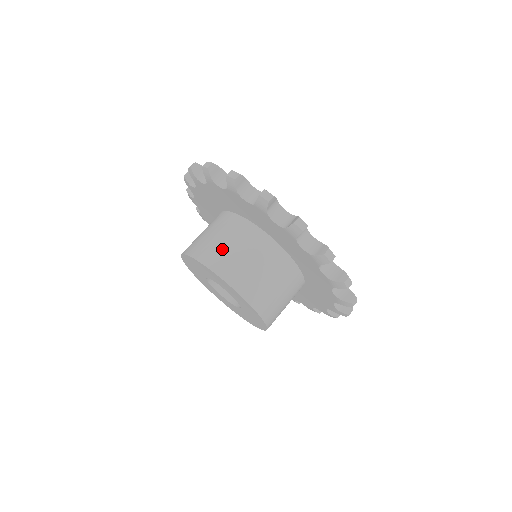
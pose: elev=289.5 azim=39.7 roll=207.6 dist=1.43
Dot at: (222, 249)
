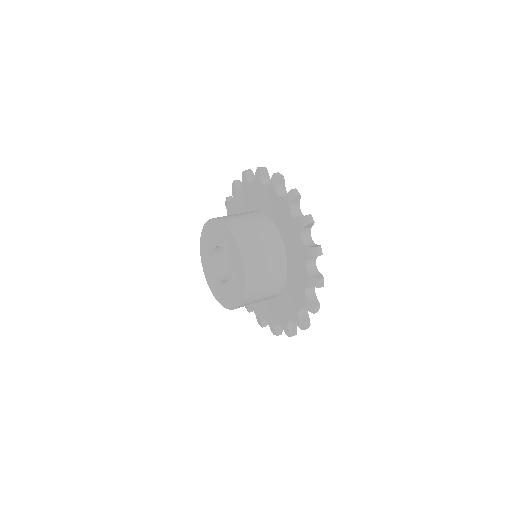
Dot at: (250, 233)
